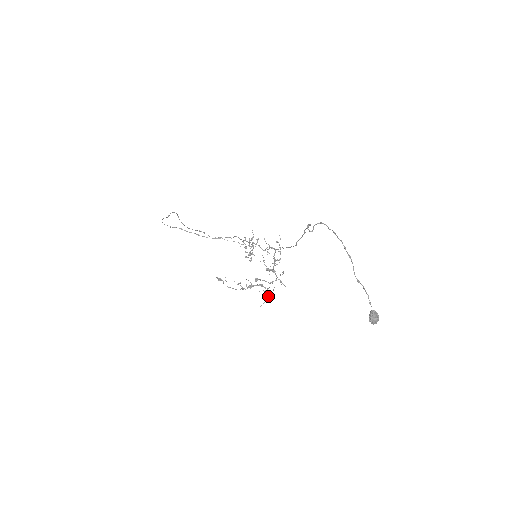
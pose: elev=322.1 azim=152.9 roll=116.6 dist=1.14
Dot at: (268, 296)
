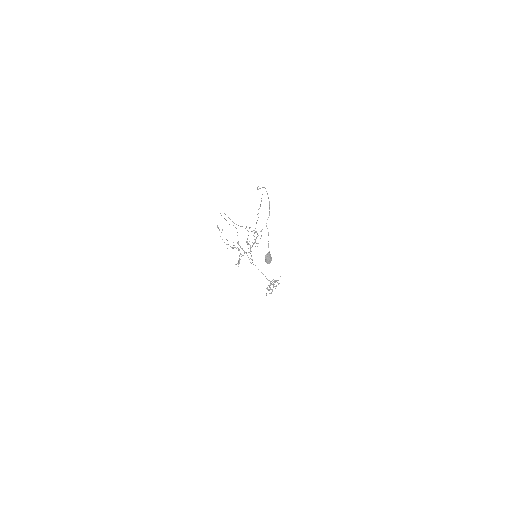
Dot at: occluded
